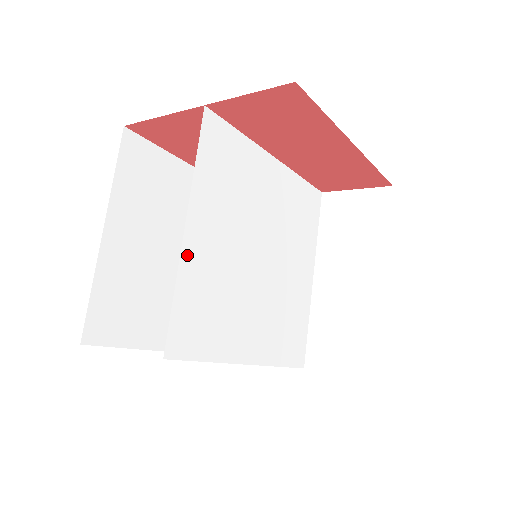
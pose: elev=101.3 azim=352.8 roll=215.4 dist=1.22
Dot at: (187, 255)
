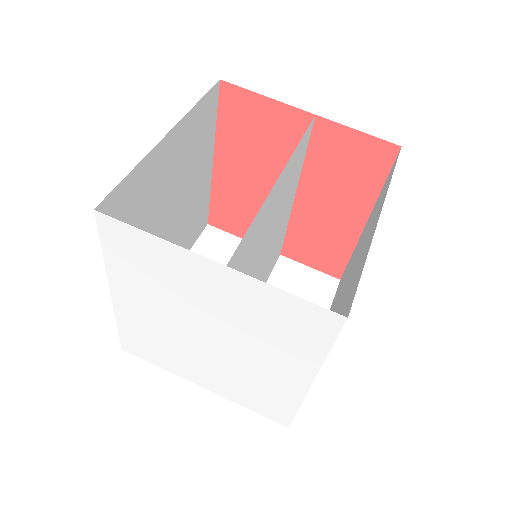
Dot at: (268, 200)
